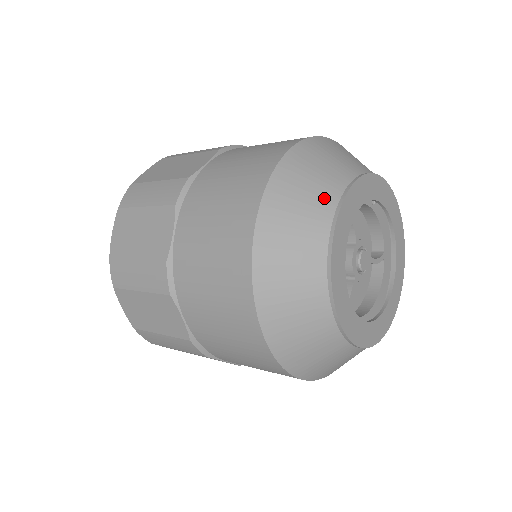
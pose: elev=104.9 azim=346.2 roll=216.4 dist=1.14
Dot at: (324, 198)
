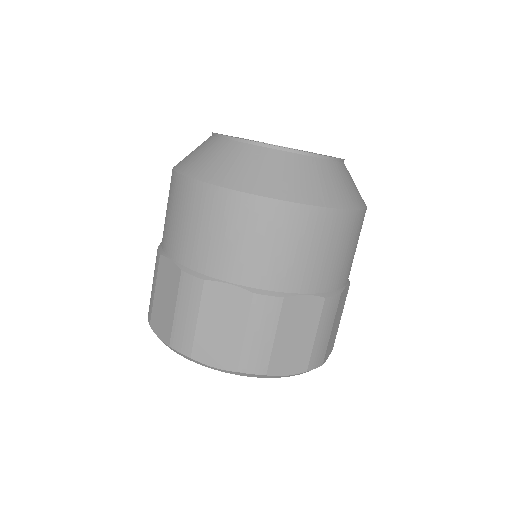
Dot at: occluded
